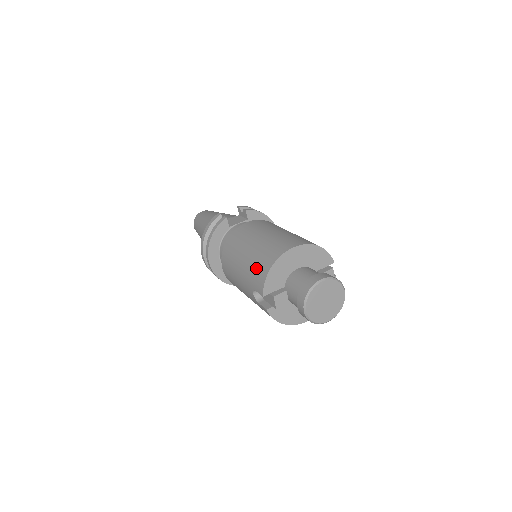
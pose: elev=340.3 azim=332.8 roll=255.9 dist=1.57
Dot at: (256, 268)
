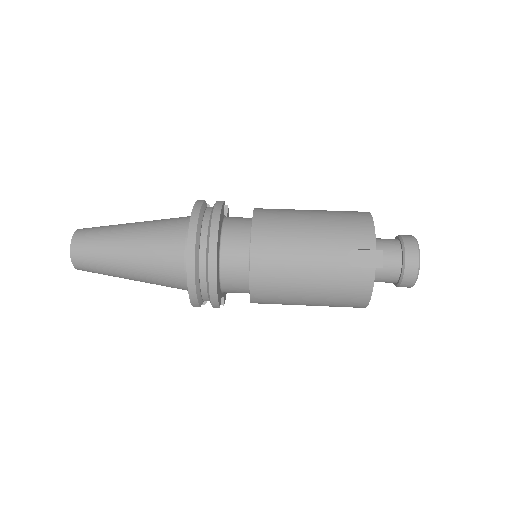
Dot at: (348, 225)
